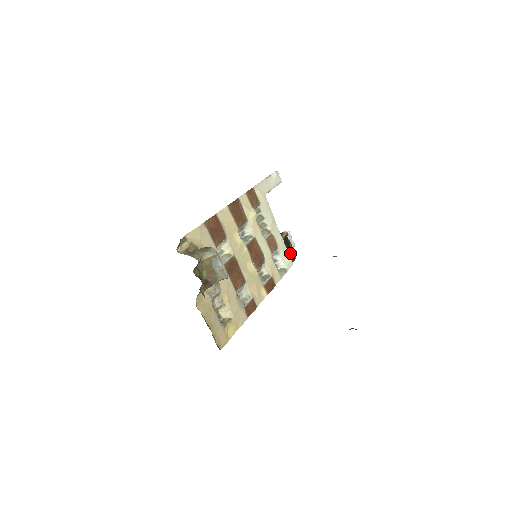
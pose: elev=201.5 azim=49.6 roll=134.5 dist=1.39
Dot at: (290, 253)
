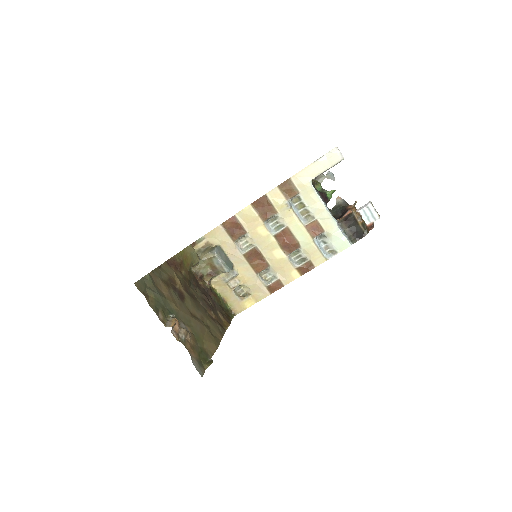
Dot at: (354, 232)
